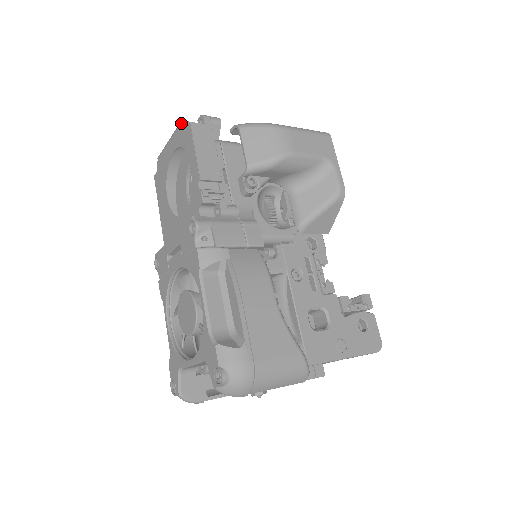
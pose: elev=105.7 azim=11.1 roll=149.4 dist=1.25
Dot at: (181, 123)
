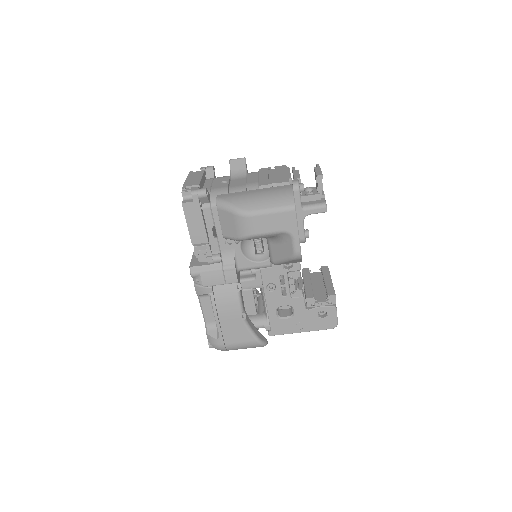
Dot at: (182, 189)
